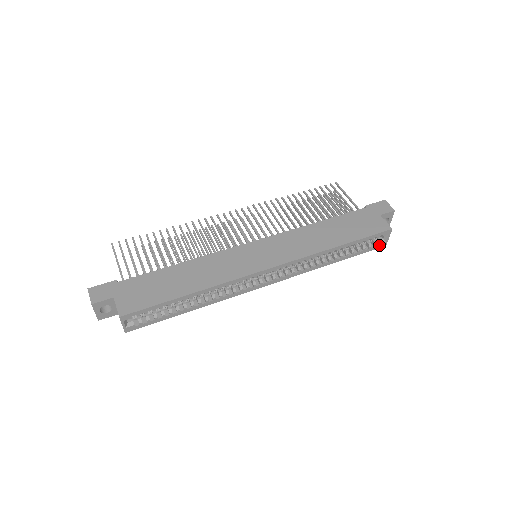
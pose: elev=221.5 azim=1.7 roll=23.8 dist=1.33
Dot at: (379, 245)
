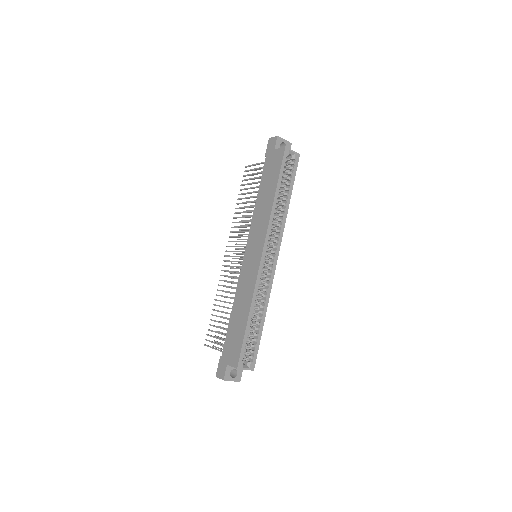
Dot at: (296, 160)
